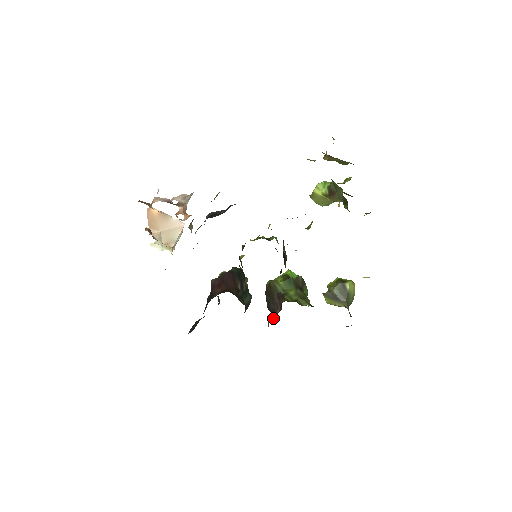
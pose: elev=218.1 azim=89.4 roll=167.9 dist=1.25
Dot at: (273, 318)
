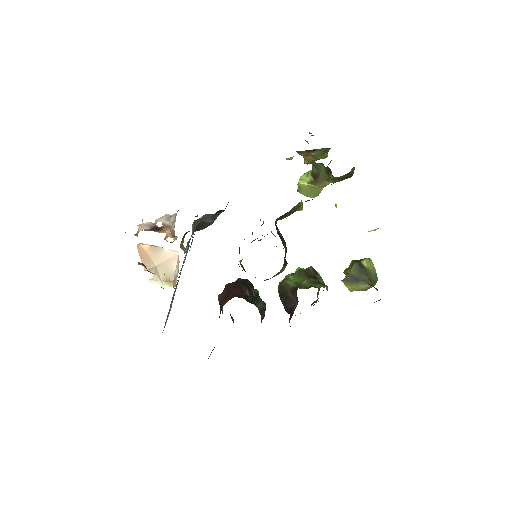
Dot at: (292, 314)
